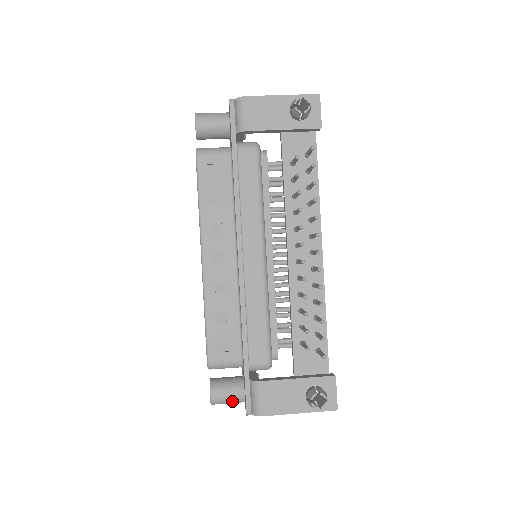
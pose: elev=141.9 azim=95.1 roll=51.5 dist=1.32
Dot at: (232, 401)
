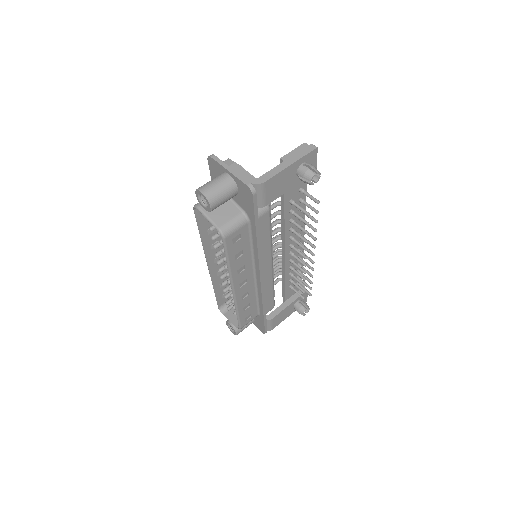
Dot at: occluded
